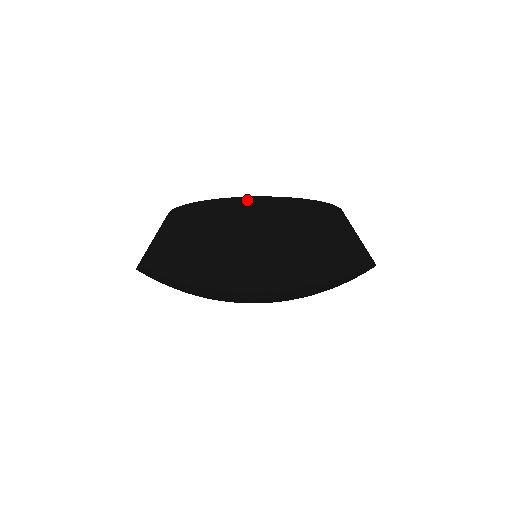
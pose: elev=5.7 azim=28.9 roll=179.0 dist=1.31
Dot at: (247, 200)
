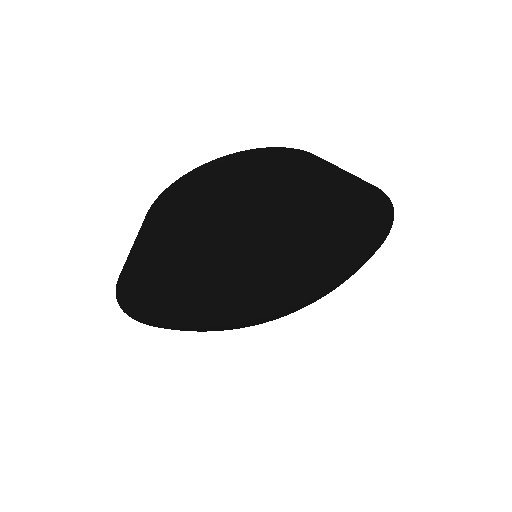
Dot at: (298, 150)
